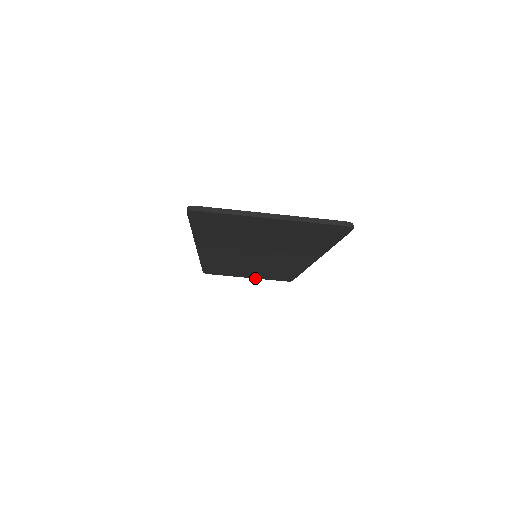
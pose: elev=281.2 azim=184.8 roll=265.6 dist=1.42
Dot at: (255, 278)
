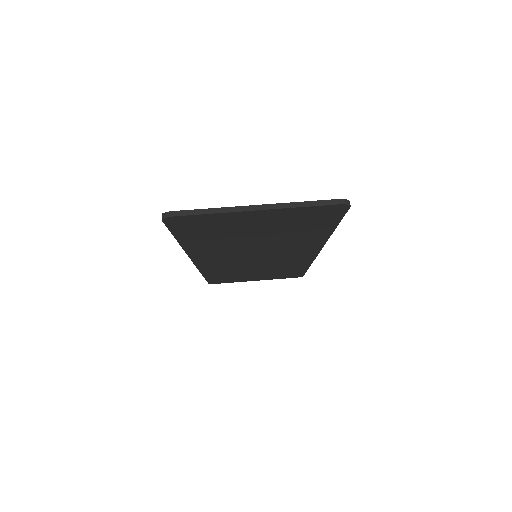
Dot at: occluded
